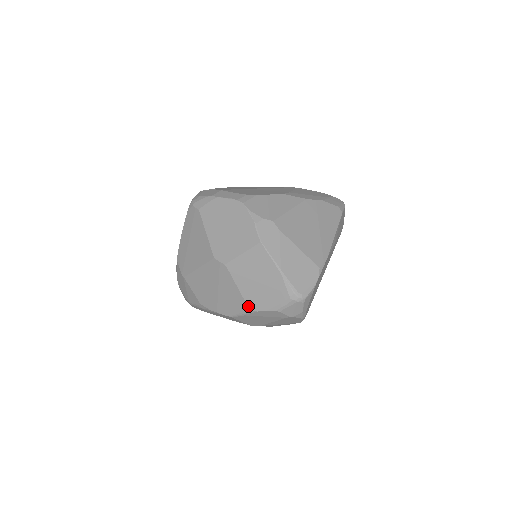
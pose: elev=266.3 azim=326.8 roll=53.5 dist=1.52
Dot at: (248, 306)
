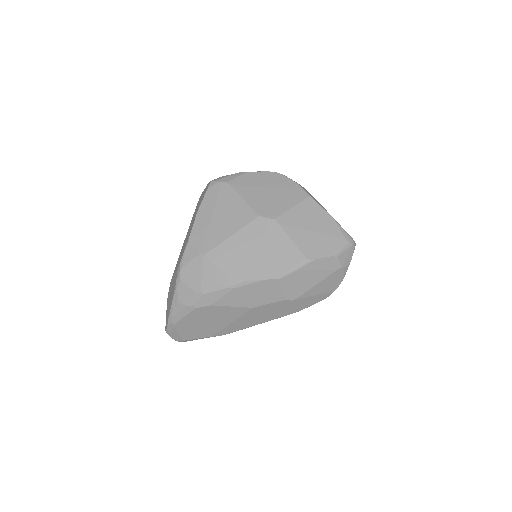
Dot at: (305, 256)
